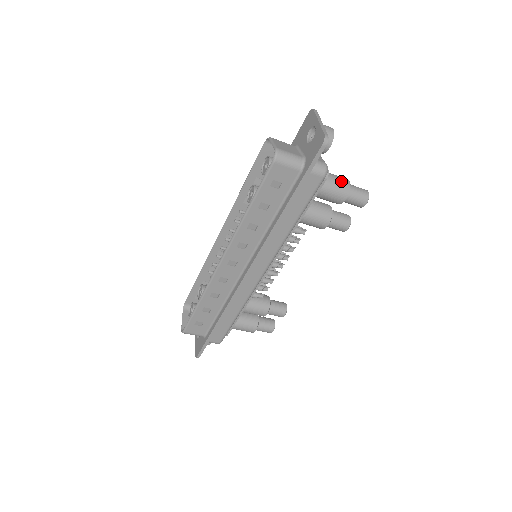
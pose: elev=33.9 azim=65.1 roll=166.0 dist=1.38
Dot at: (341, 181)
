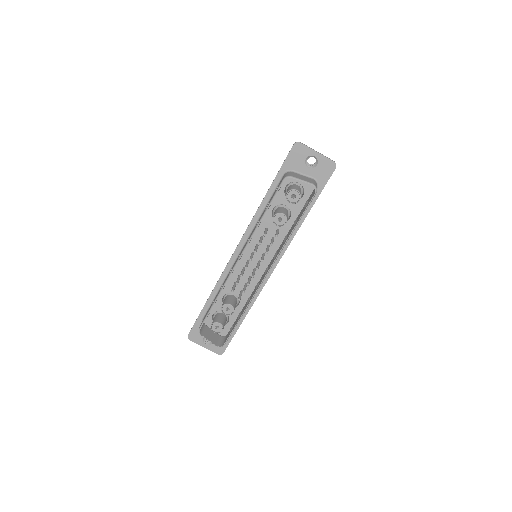
Dot at: occluded
